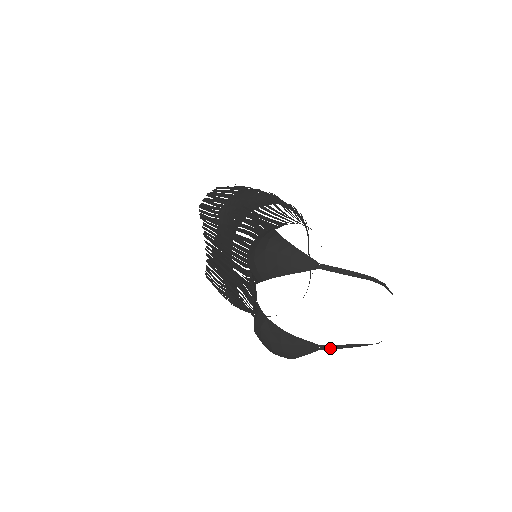
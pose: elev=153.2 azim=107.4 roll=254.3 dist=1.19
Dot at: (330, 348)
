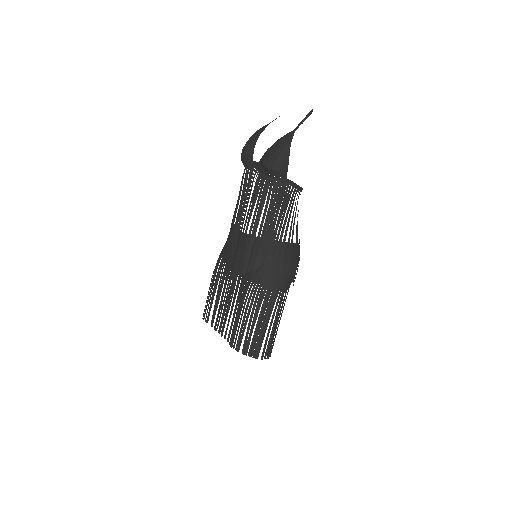
Dot at: (298, 127)
